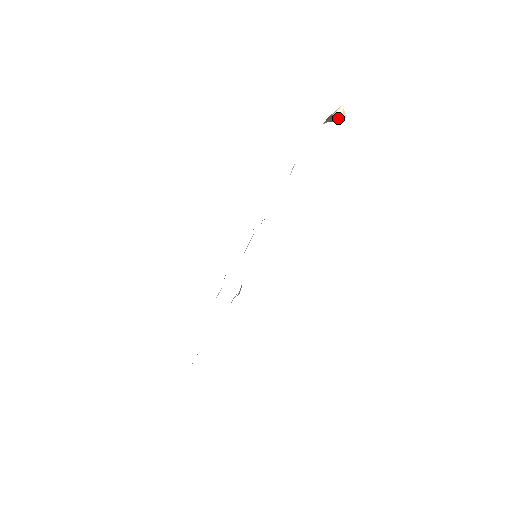
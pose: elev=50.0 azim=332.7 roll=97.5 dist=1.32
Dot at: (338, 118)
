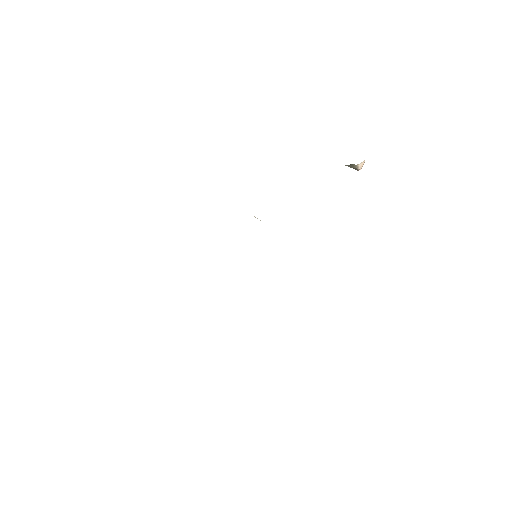
Dot at: (358, 168)
